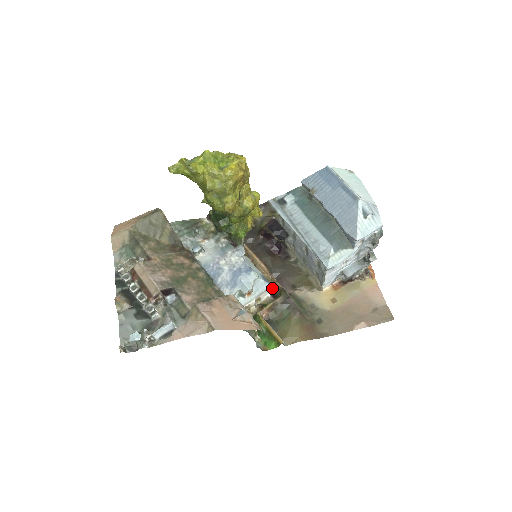
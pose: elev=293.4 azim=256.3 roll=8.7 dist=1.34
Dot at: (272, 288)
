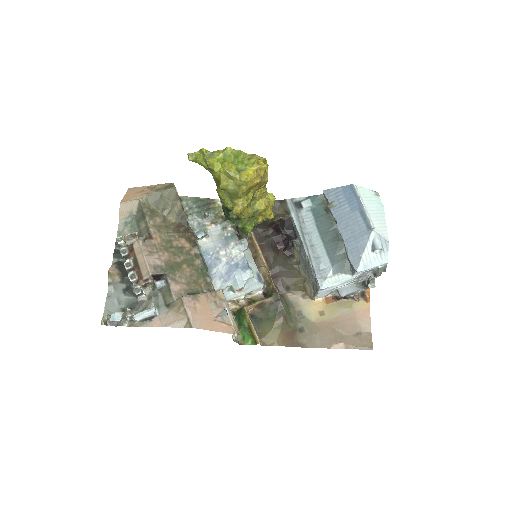
Dot at: (266, 284)
